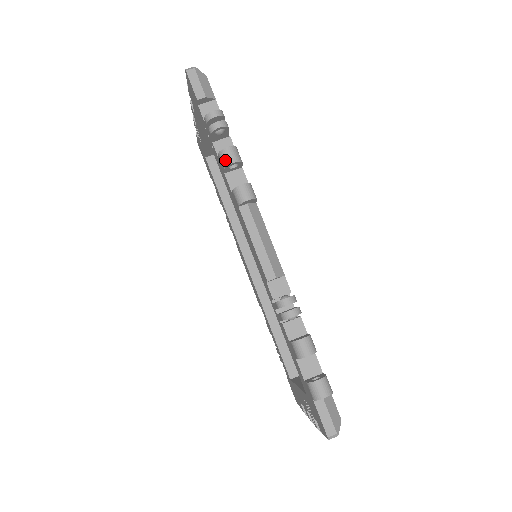
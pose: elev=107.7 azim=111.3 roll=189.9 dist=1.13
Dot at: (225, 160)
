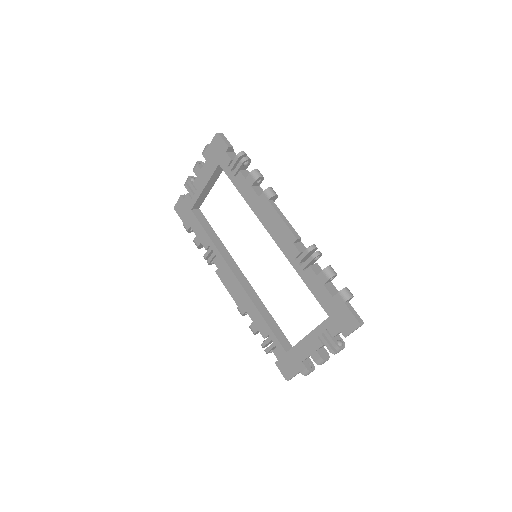
Dot at: (256, 175)
